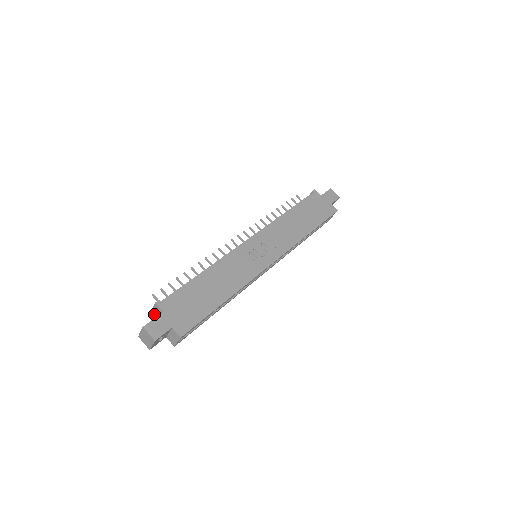
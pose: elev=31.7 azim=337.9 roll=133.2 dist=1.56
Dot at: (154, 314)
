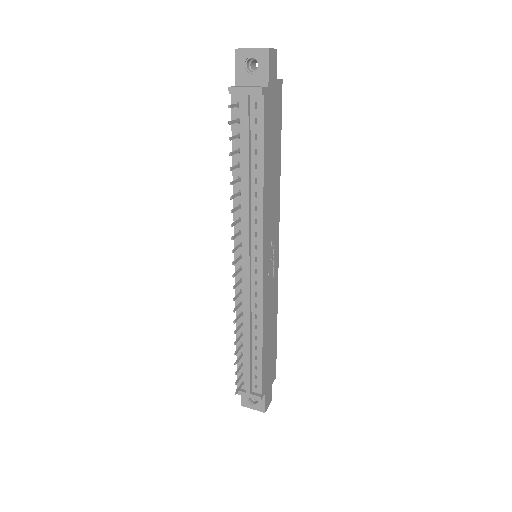
Dot at: (243, 393)
